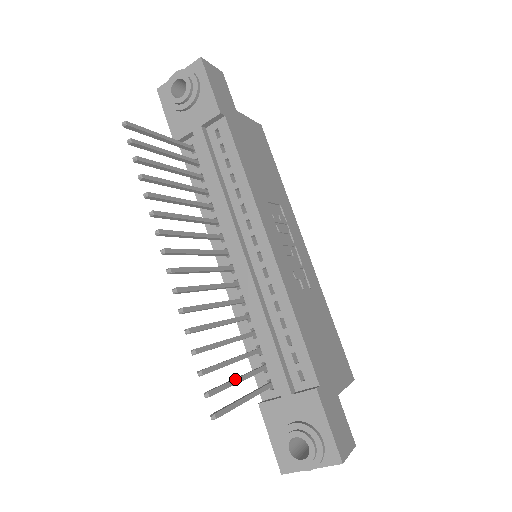
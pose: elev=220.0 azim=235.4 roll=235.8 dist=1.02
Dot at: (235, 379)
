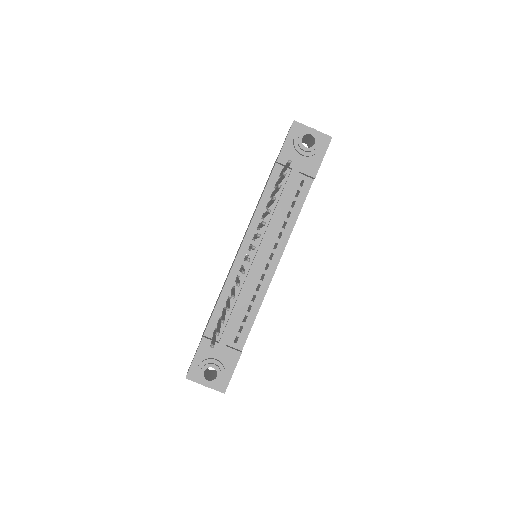
Dot at: (220, 327)
